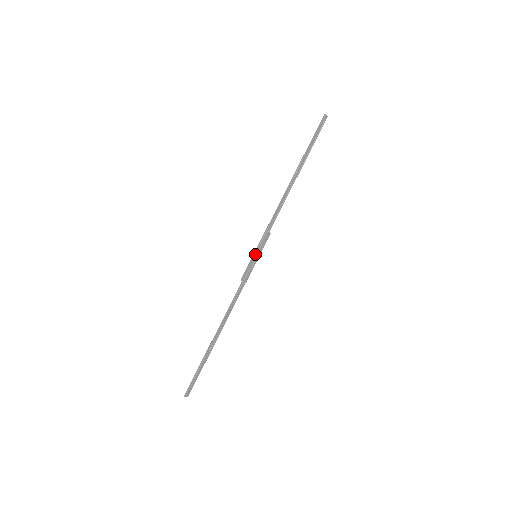
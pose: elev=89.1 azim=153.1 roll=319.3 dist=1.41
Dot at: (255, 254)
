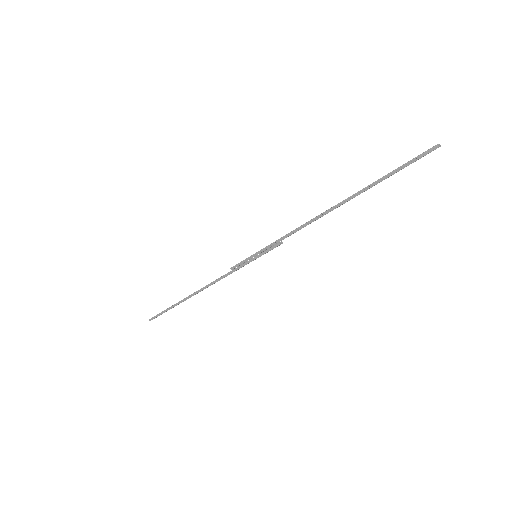
Dot at: (255, 255)
